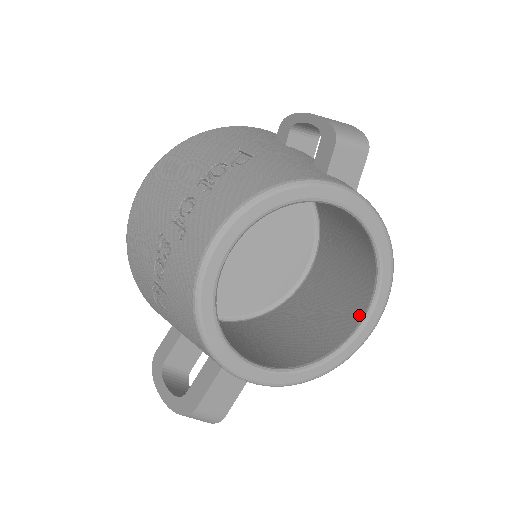
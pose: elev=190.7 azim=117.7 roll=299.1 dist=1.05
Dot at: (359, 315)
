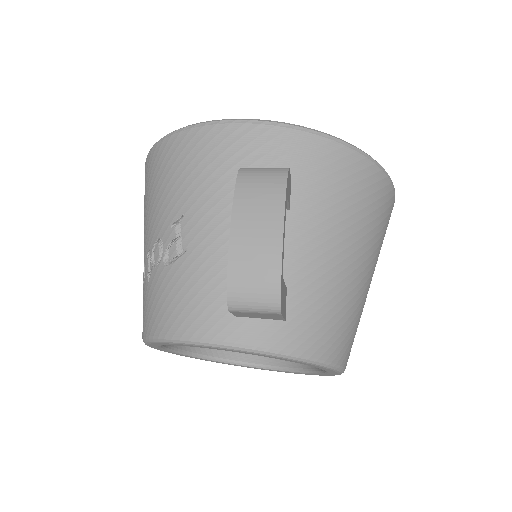
Dot at: occluded
